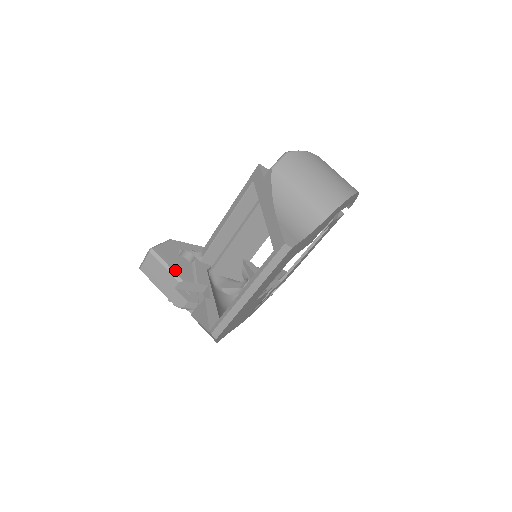
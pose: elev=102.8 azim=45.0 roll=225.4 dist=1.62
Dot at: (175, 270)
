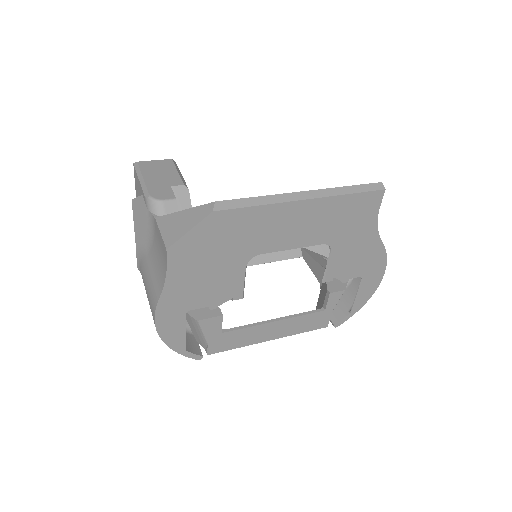
Dot at: occluded
